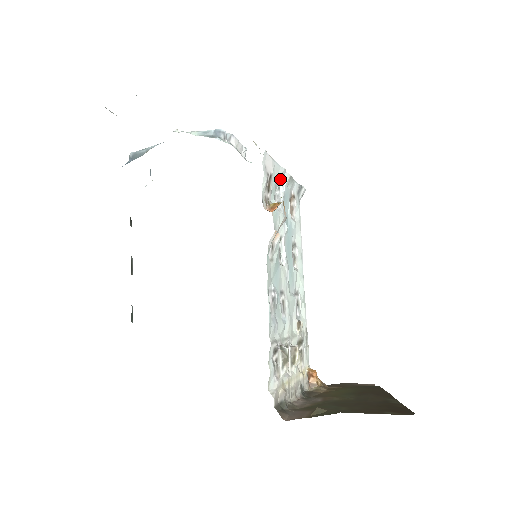
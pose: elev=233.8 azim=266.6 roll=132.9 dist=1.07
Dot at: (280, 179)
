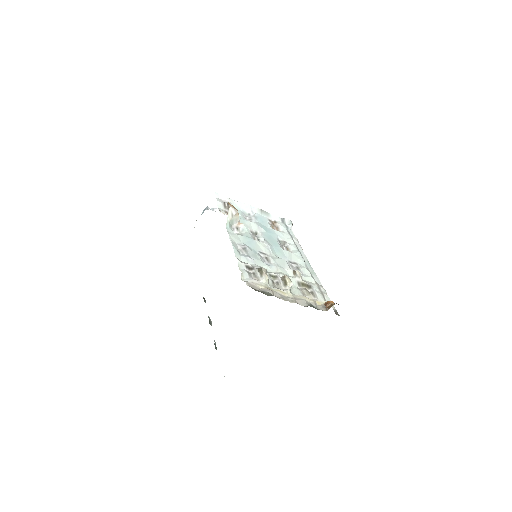
Dot at: (248, 210)
